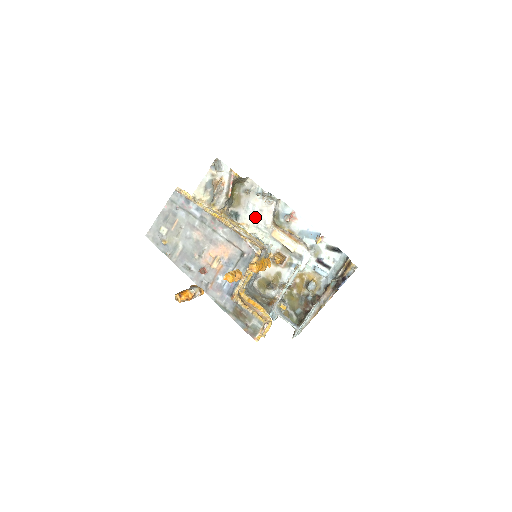
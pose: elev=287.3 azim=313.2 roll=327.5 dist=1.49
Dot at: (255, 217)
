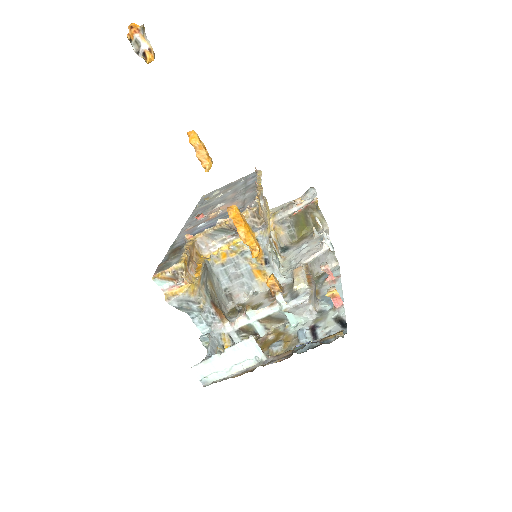
Dot at: (298, 254)
